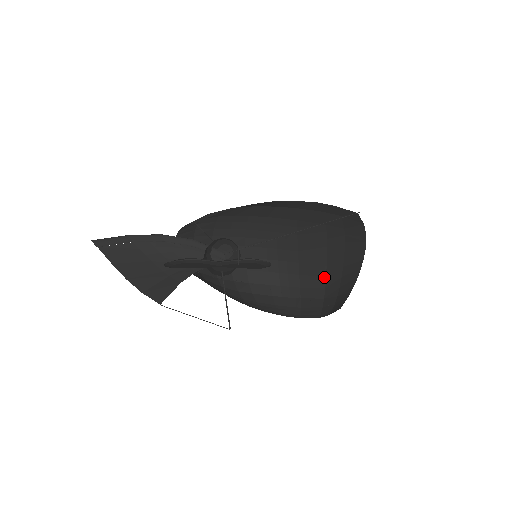
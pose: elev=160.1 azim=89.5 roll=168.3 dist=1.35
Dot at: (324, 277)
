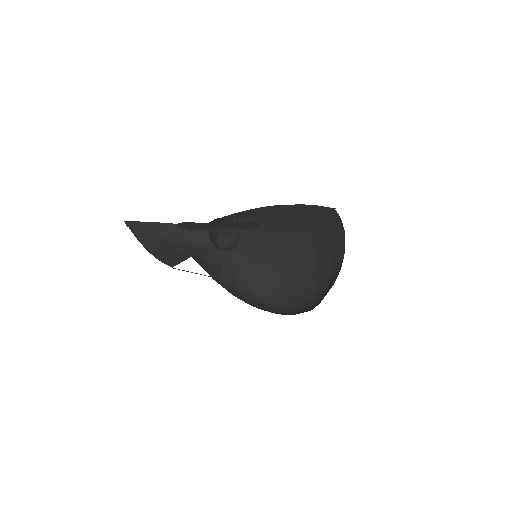
Dot at: (316, 282)
